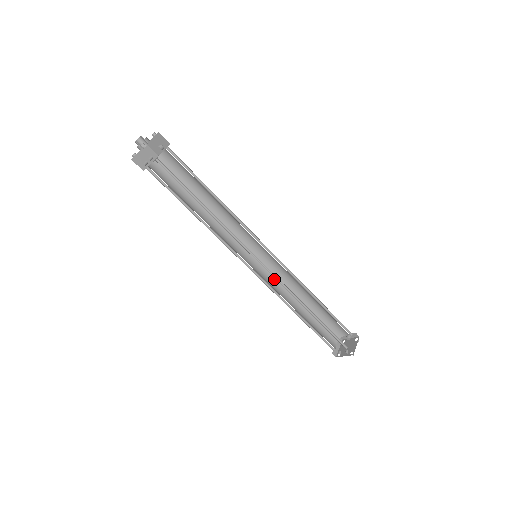
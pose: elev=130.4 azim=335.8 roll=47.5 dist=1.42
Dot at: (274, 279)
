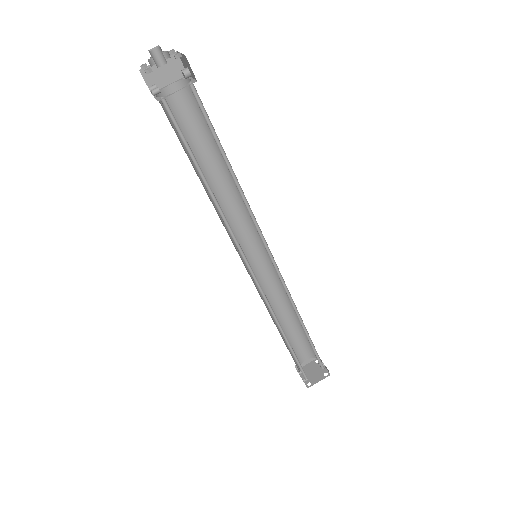
Dot at: (271, 279)
